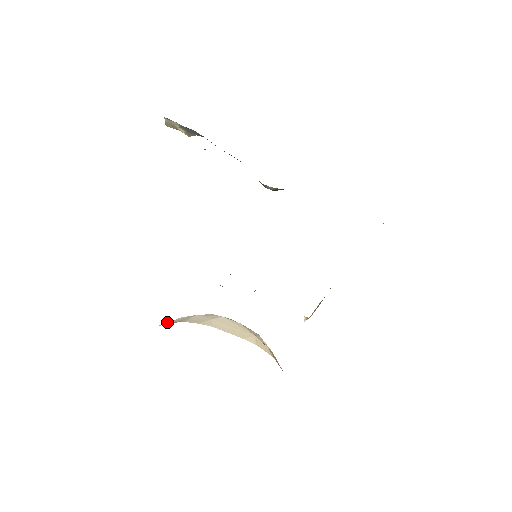
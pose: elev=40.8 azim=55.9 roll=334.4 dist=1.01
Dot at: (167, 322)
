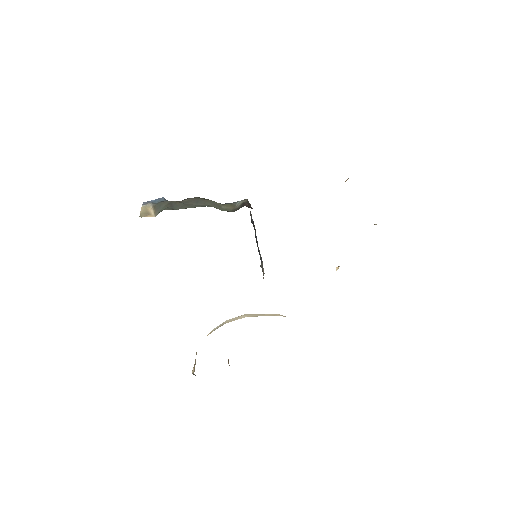
Dot at: occluded
